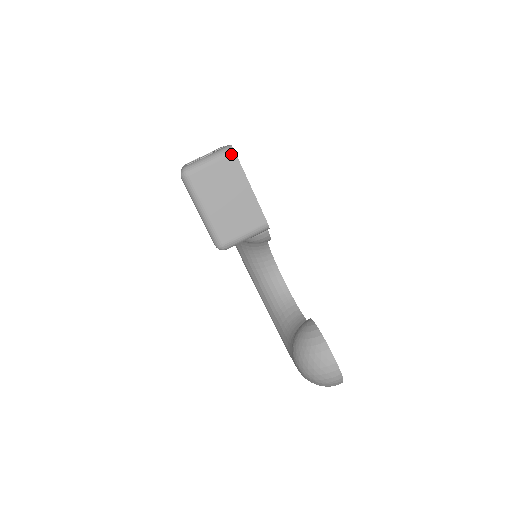
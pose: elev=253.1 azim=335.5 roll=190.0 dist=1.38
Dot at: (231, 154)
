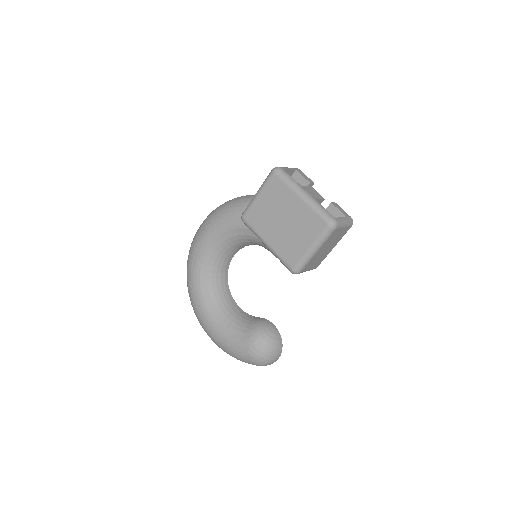
Dot at: (351, 226)
